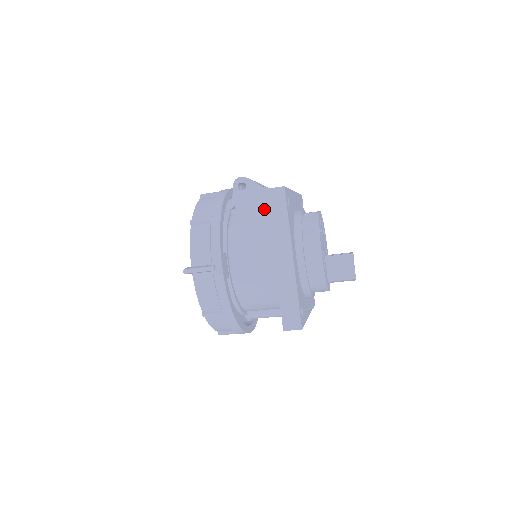
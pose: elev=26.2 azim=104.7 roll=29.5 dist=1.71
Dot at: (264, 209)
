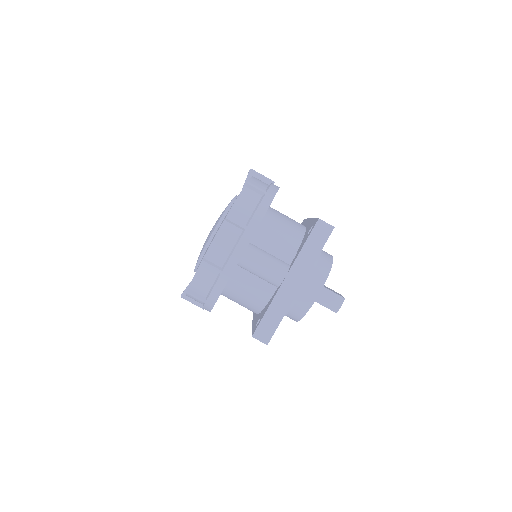
Dot at: occluded
